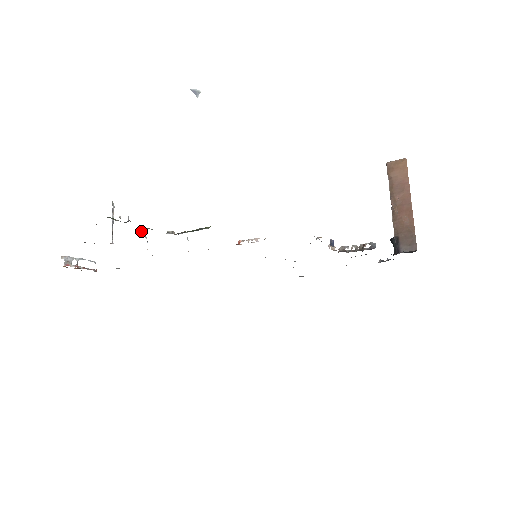
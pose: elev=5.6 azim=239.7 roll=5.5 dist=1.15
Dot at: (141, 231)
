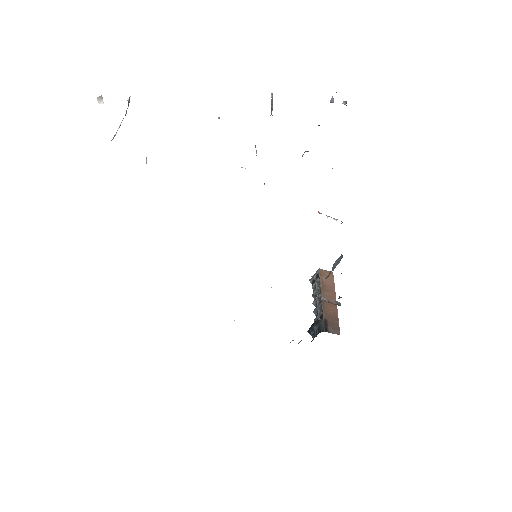
Dot at: occluded
